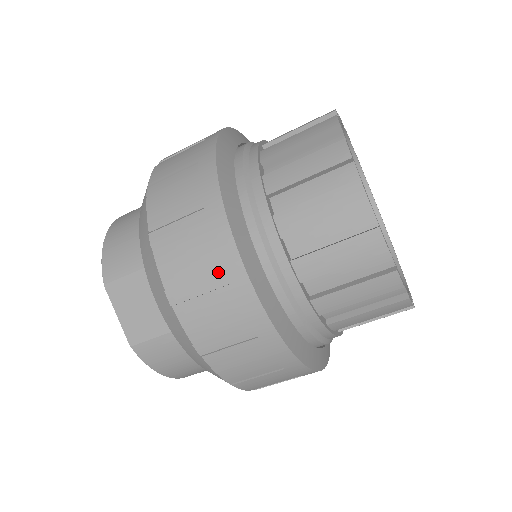
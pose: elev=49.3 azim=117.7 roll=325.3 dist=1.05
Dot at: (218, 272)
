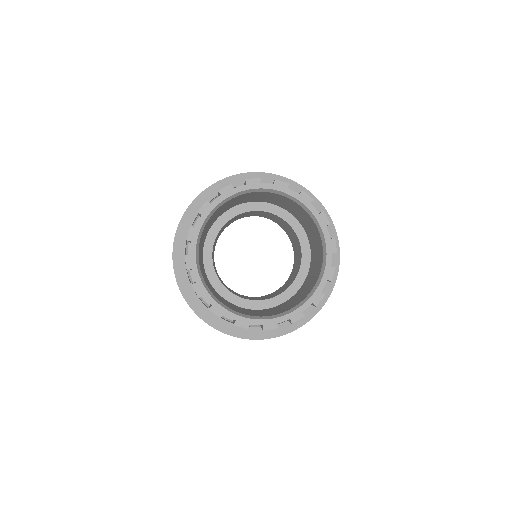
Dot at: occluded
